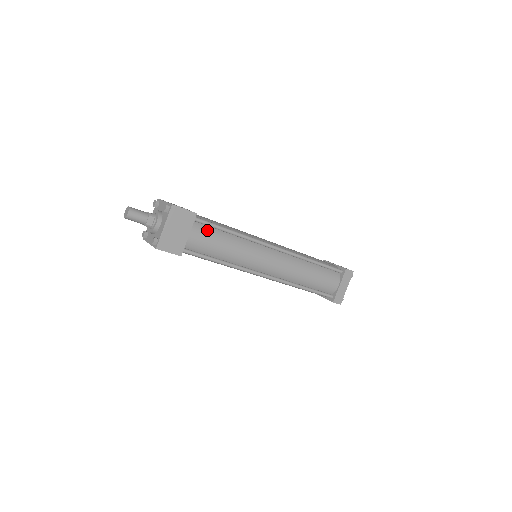
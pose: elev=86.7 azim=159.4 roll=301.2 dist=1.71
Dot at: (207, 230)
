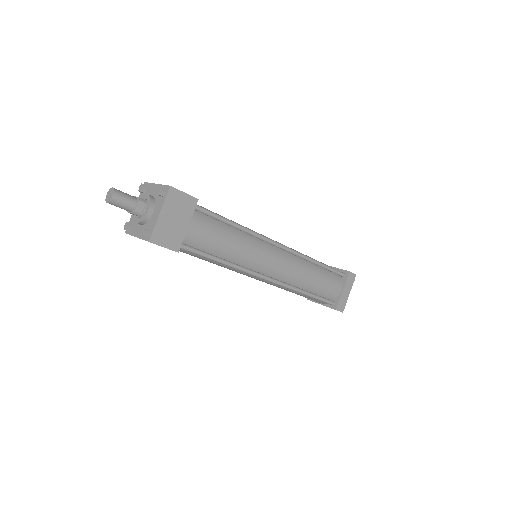
Dot at: (208, 221)
